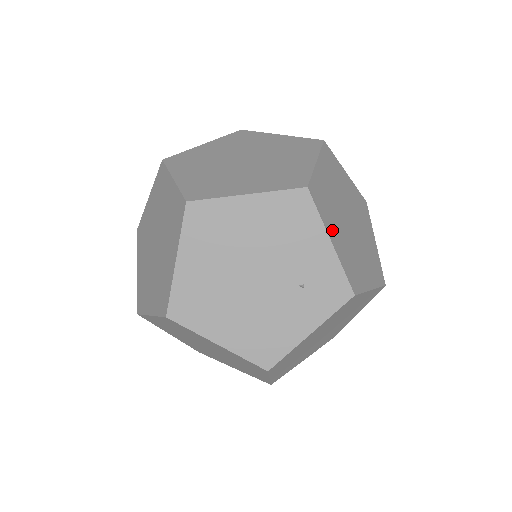
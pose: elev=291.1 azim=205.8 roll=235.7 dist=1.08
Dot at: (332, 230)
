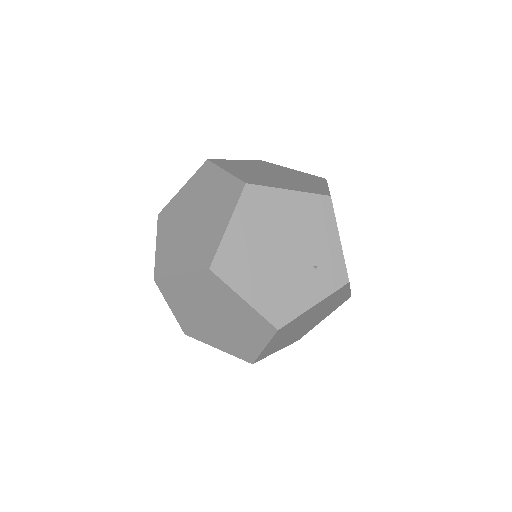
Dot at: occluded
